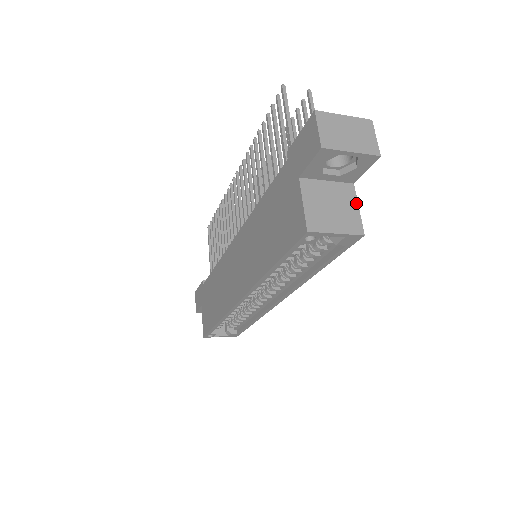
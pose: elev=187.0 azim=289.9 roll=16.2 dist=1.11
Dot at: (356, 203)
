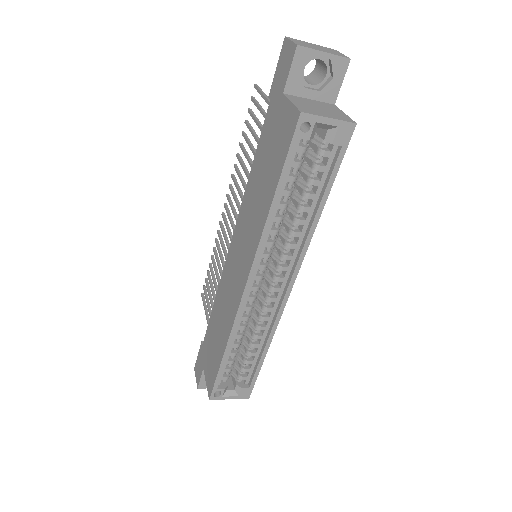
Dot at: (341, 111)
